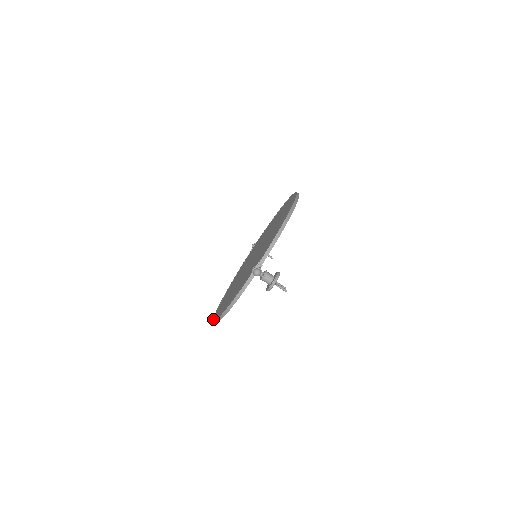
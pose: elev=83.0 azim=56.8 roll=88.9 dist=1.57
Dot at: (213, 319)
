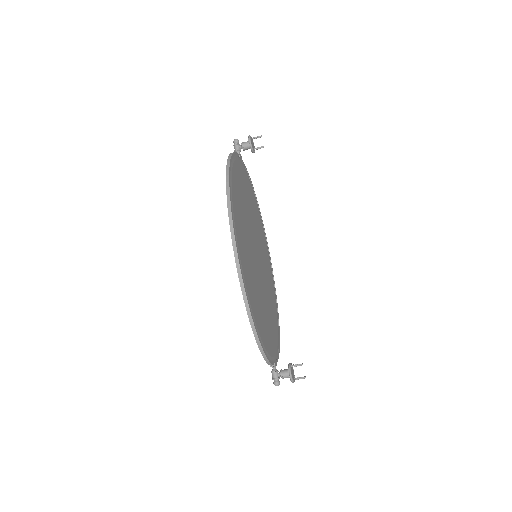
Dot at: occluded
